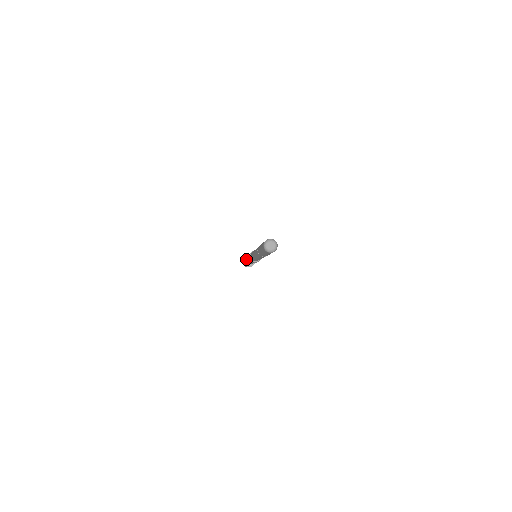
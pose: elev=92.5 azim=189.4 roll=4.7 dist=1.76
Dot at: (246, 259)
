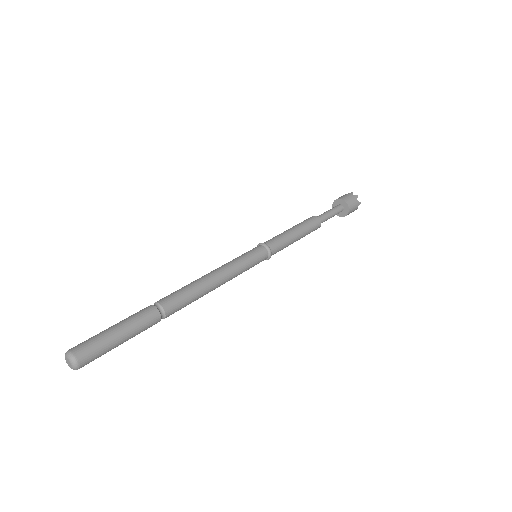
Dot at: (338, 203)
